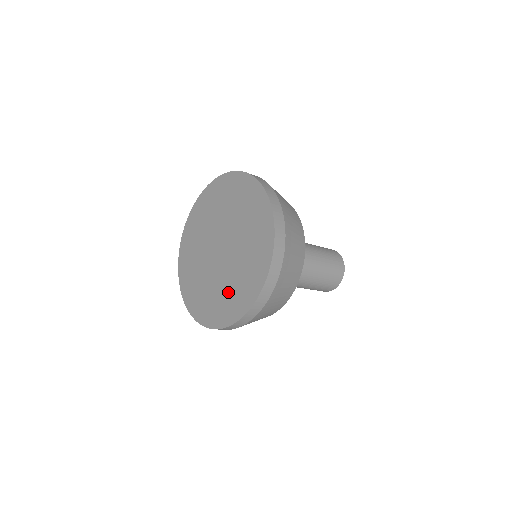
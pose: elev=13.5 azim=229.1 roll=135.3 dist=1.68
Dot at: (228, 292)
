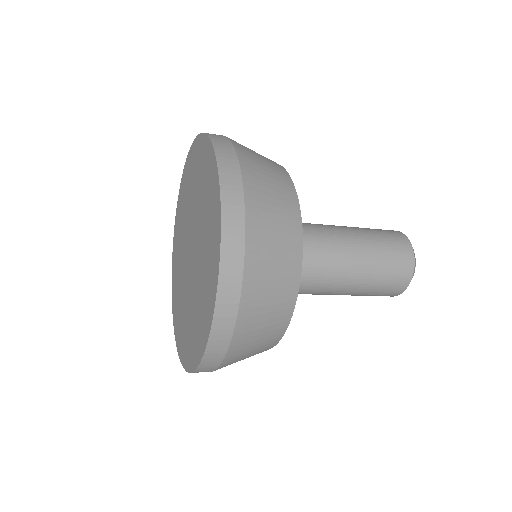
Dot at: (186, 322)
